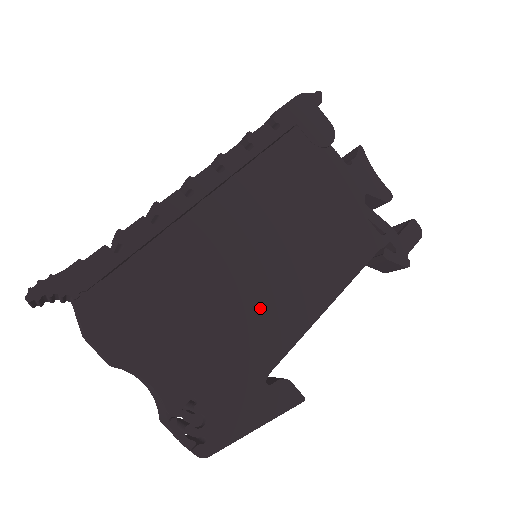
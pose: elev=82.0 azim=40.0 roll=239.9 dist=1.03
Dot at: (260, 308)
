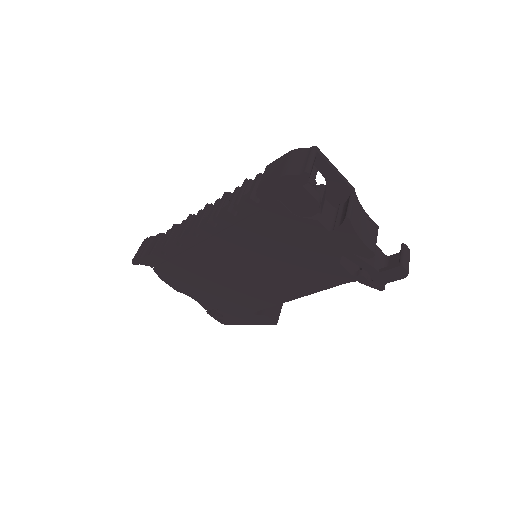
Dot at: (249, 290)
